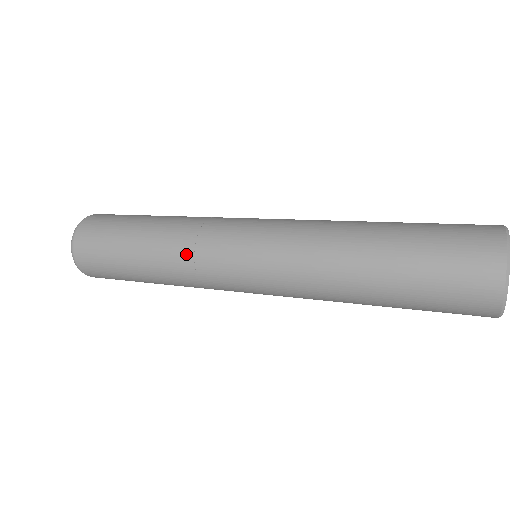
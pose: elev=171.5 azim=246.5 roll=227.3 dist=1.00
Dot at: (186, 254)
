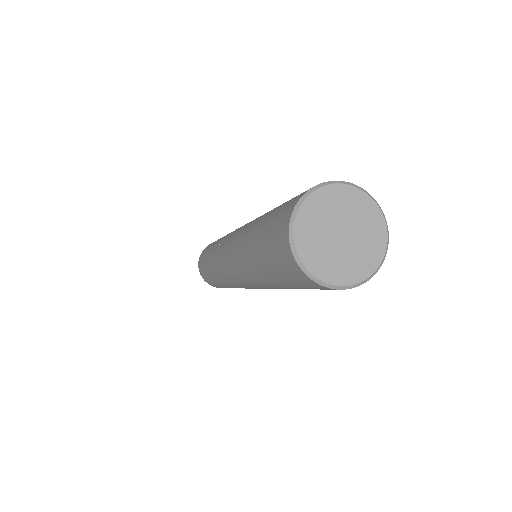
Dot at: occluded
